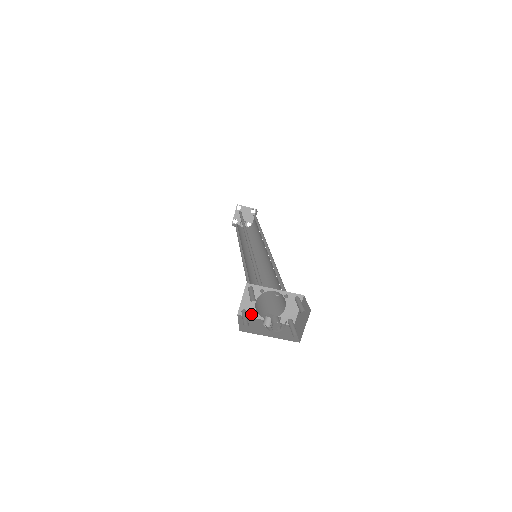
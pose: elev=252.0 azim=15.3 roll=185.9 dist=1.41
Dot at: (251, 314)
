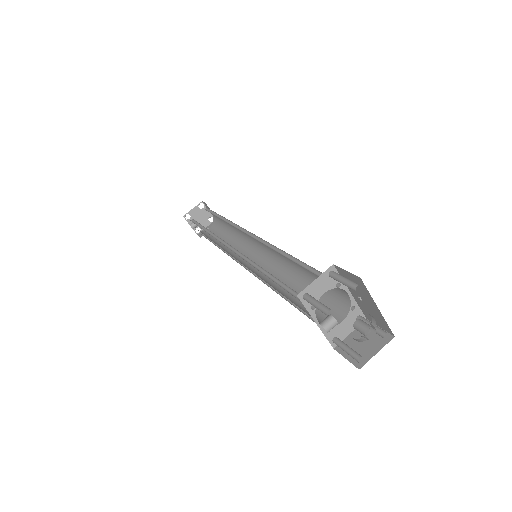
Dot at: (309, 305)
